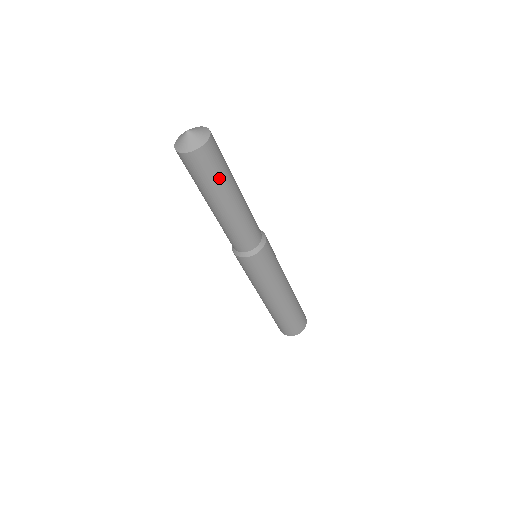
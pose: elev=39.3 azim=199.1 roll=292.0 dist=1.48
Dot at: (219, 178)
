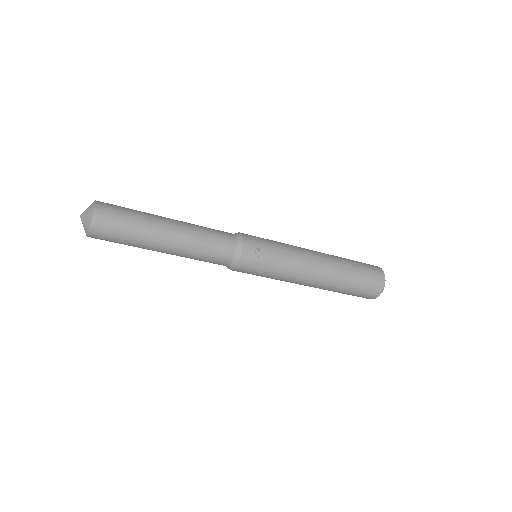
Dot at: (129, 244)
